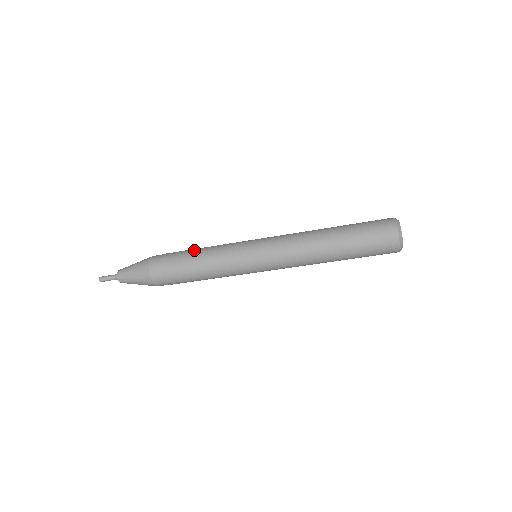
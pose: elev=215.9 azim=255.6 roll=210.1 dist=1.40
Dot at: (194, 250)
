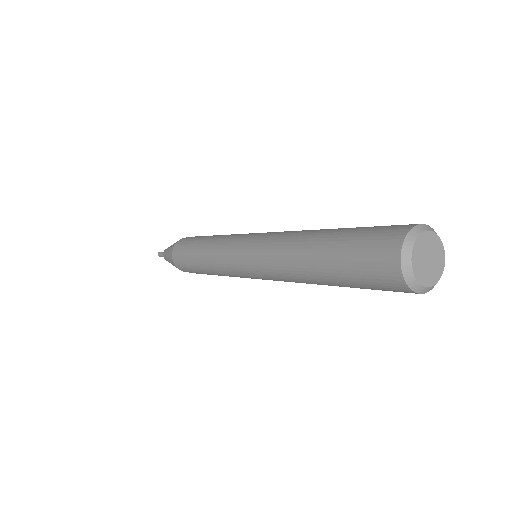
Dot at: (201, 241)
